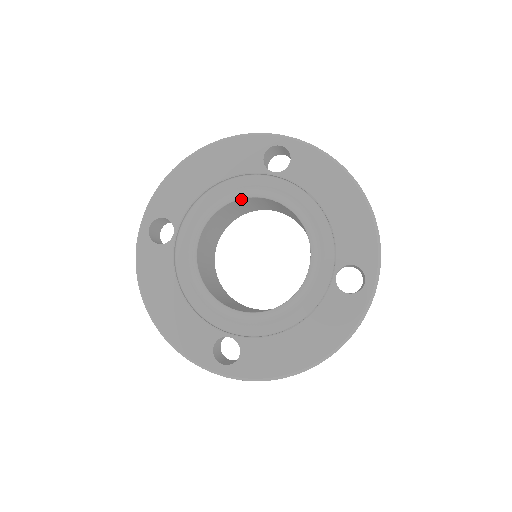
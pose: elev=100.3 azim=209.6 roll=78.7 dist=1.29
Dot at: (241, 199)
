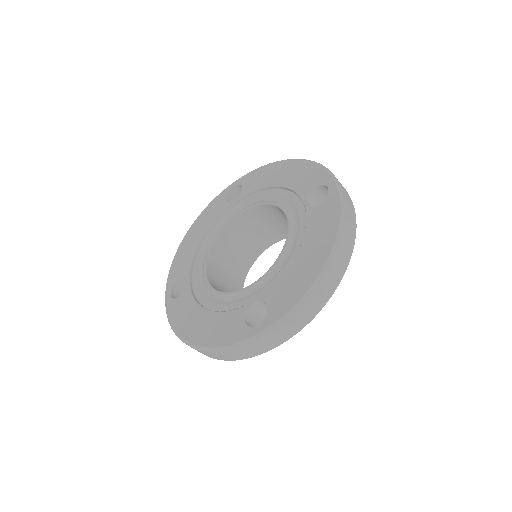
Dot at: (279, 208)
